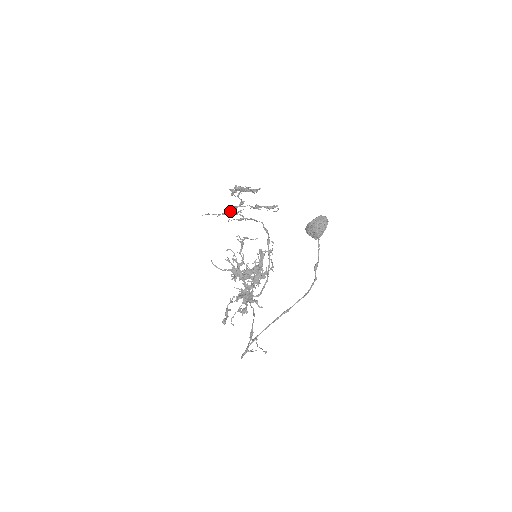
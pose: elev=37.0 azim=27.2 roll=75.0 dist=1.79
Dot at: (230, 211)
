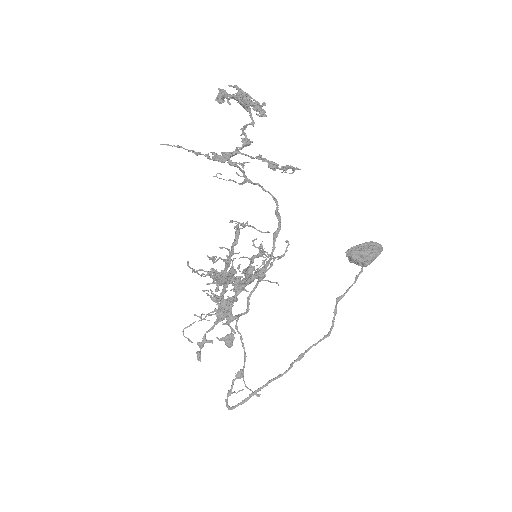
Dot at: (227, 159)
